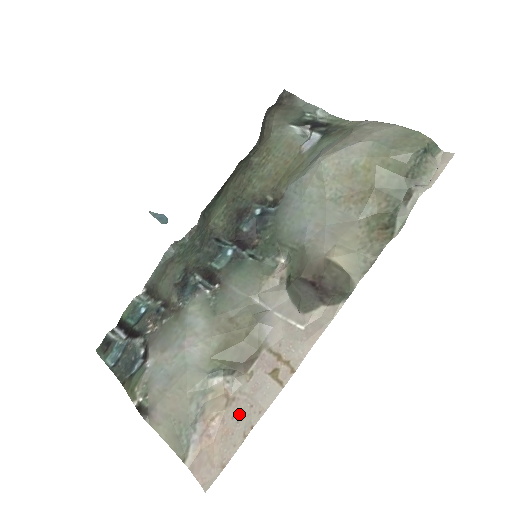
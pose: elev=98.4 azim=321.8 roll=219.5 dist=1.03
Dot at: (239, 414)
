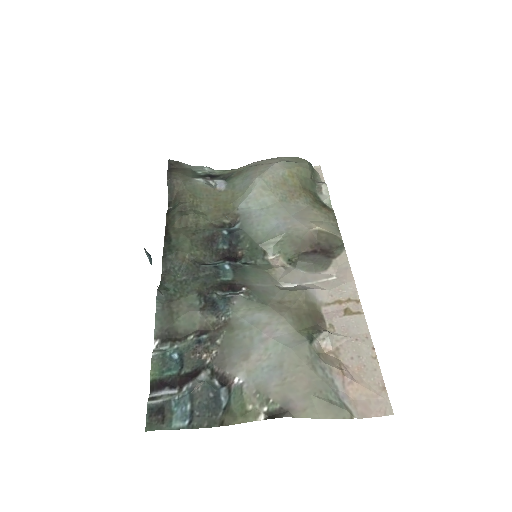
Dot at: (354, 352)
